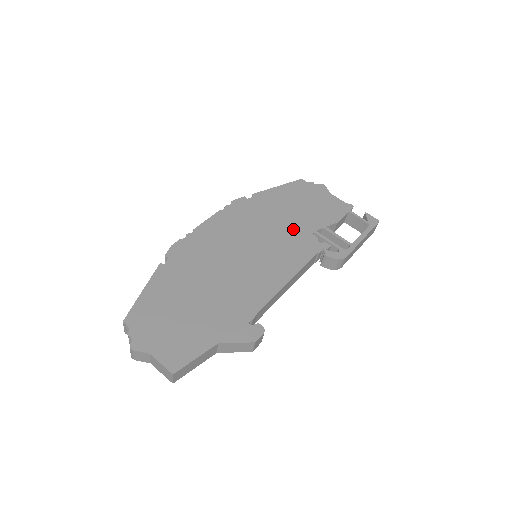
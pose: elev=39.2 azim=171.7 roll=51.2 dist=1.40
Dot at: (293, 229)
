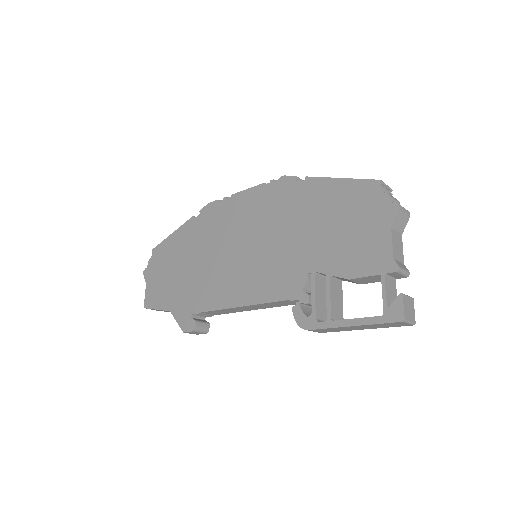
Dot at: (297, 252)
